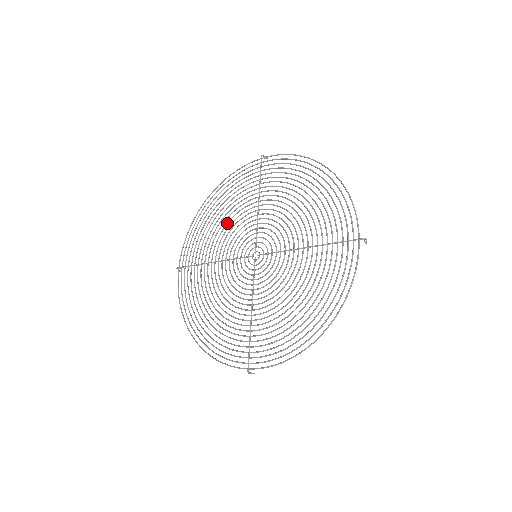
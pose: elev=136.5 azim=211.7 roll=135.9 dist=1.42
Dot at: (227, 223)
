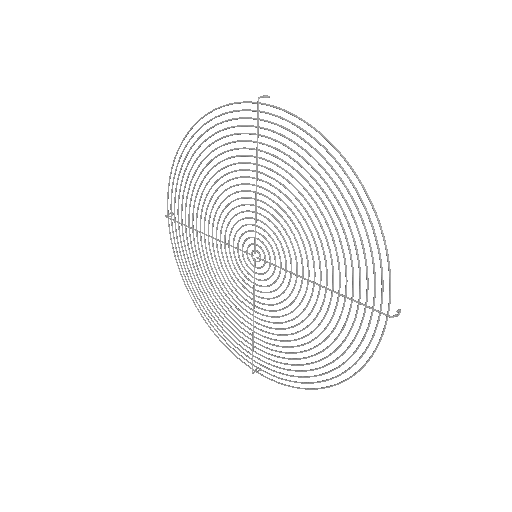
Dot at: (217, 189)
